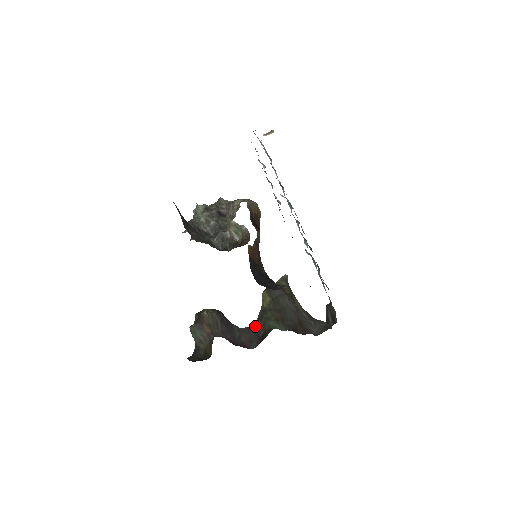
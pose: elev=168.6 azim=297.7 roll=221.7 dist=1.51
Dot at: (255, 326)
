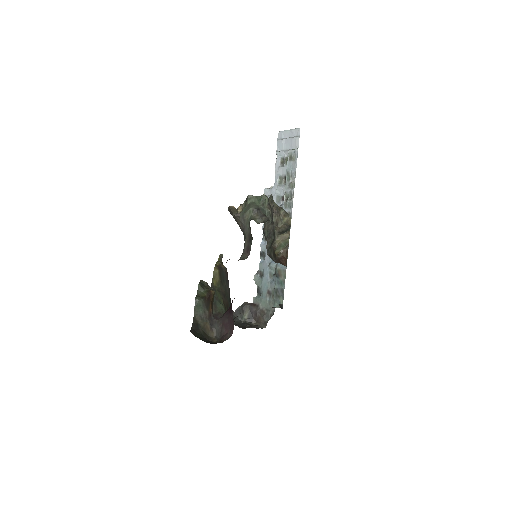
Dot at: occluded
